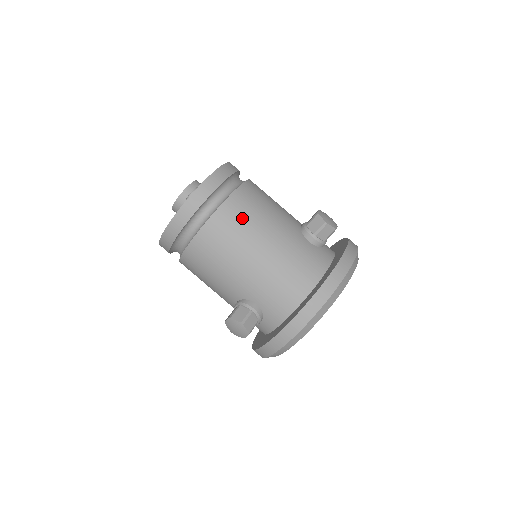
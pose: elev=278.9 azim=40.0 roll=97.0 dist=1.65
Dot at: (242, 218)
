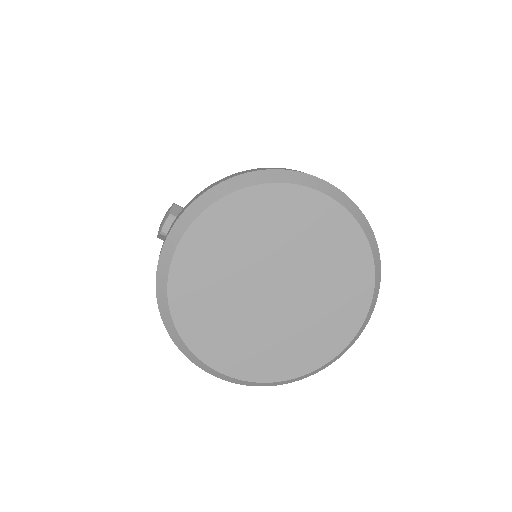
Dot at: occluded
